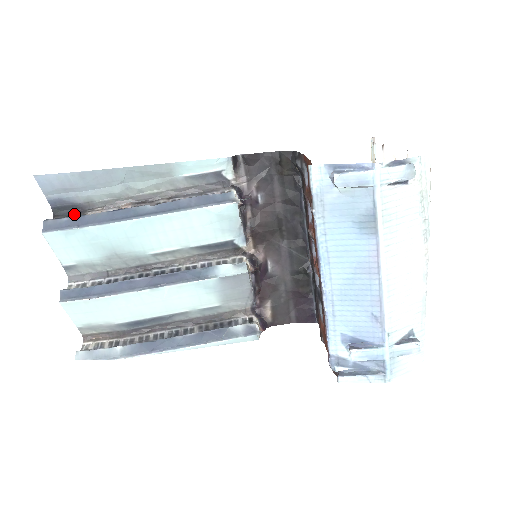
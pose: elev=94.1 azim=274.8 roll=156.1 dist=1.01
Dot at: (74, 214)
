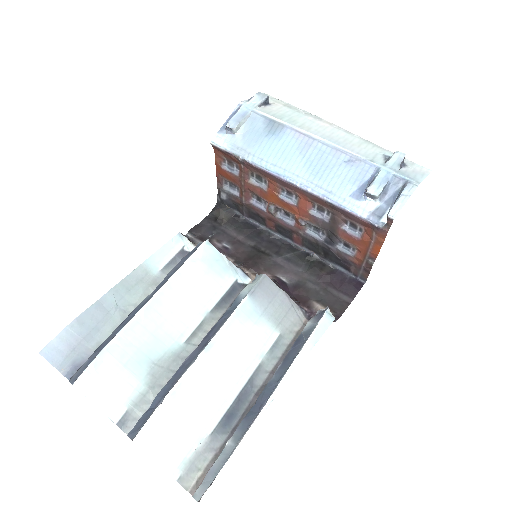
Dot at: occluded
